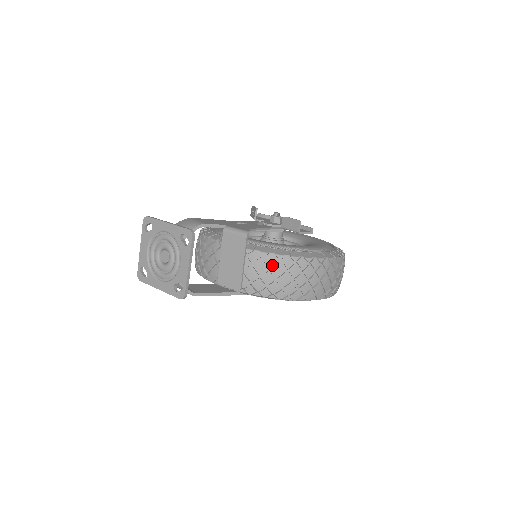
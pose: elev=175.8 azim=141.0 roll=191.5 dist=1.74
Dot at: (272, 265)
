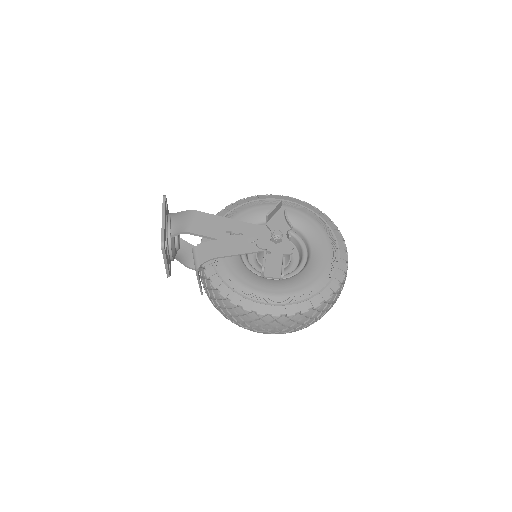
Dot at: (218, 298)
